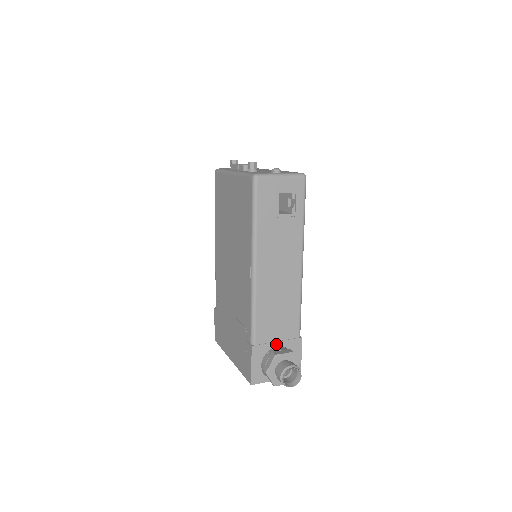
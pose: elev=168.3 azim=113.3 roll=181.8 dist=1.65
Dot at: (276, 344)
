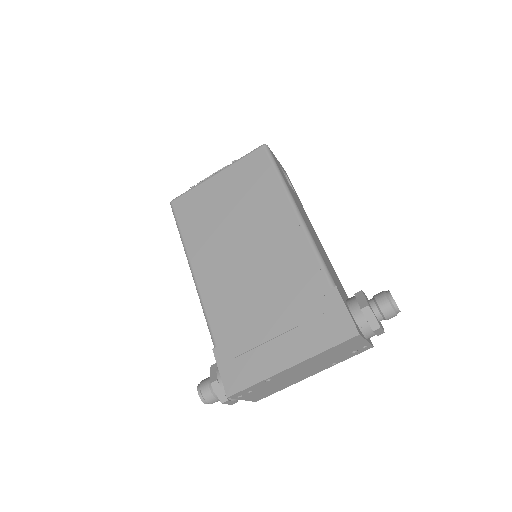
Dot at: (345, 297)
